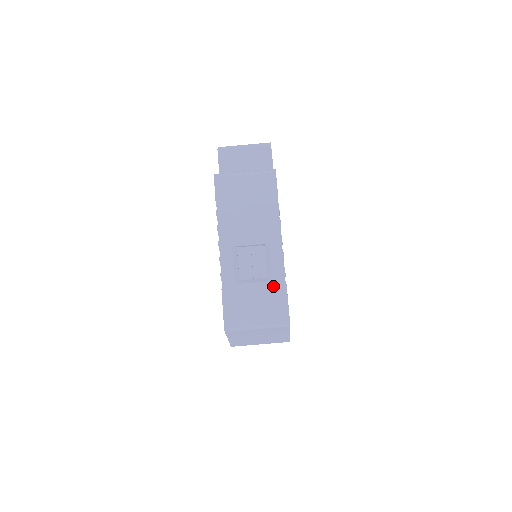
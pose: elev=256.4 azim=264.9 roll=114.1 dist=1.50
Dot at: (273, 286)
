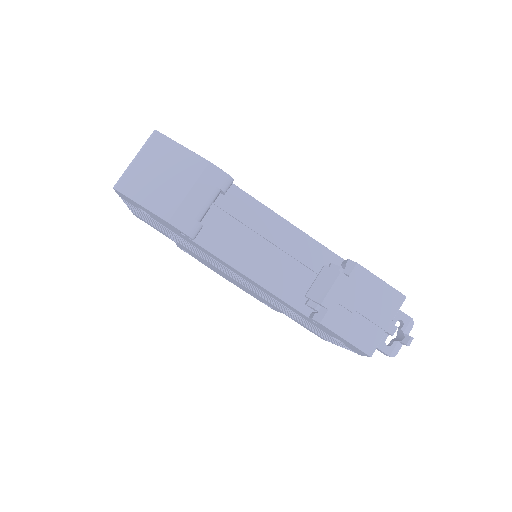
Dot at: occluded
